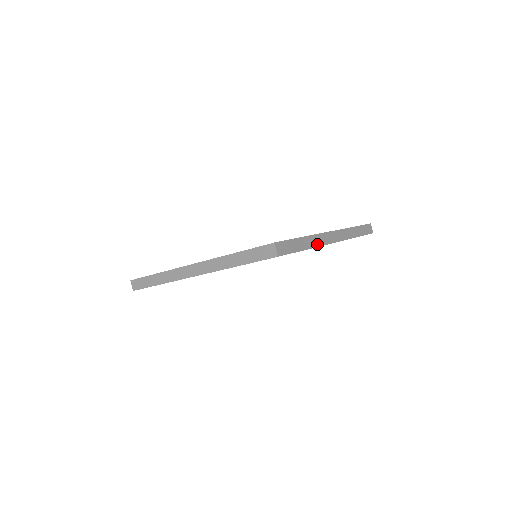
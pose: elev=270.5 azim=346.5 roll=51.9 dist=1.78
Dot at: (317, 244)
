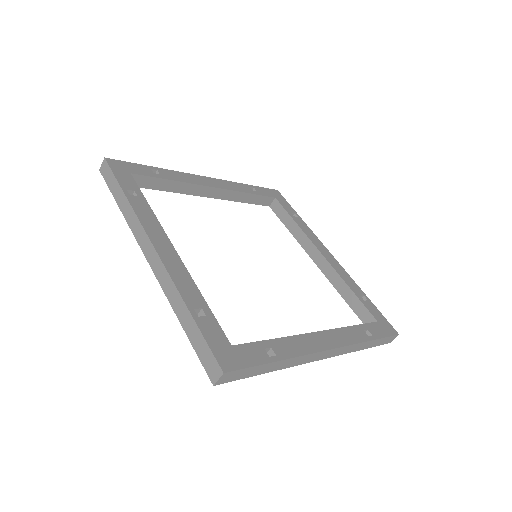
Dot at: (294, 364)
